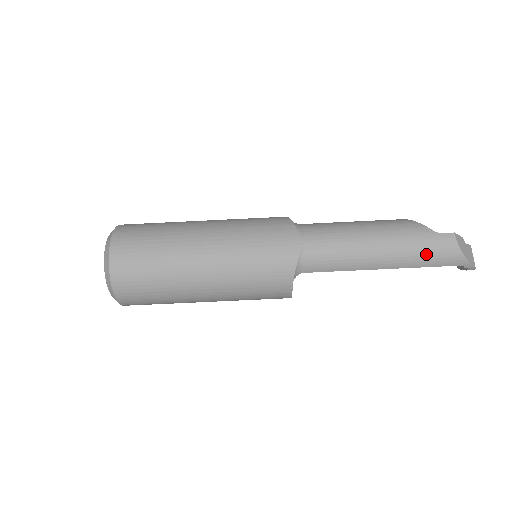
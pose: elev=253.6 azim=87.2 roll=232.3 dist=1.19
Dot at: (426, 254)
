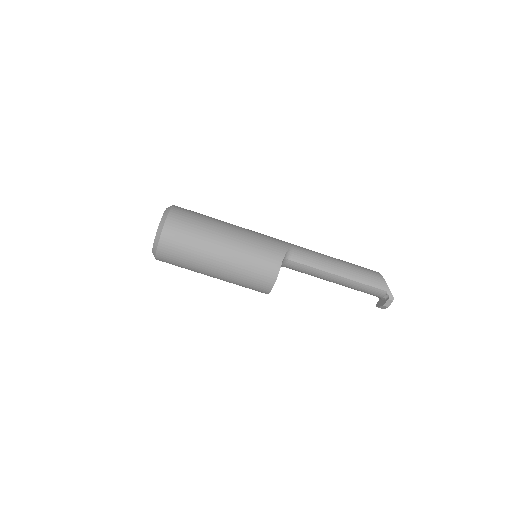
Dot at: (365, 274)
